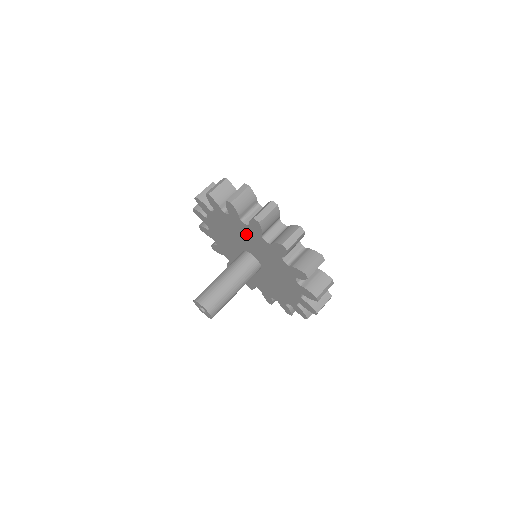
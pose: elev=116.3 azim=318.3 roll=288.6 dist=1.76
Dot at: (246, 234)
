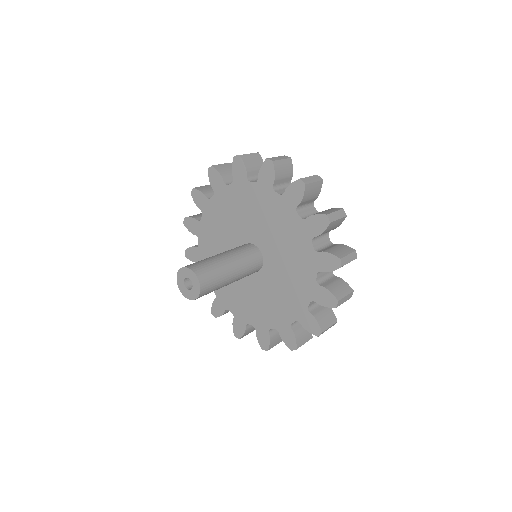
Dot at: (268, 211)
